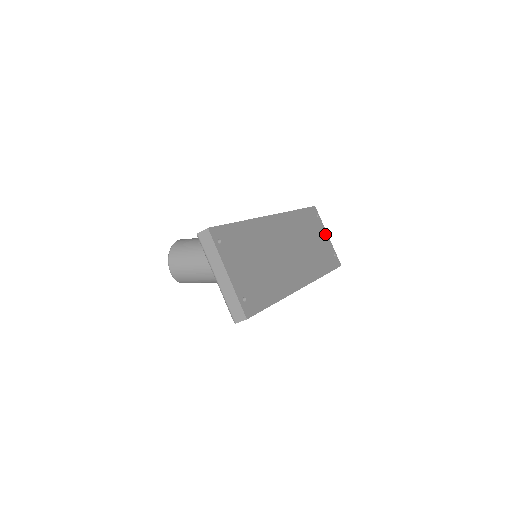
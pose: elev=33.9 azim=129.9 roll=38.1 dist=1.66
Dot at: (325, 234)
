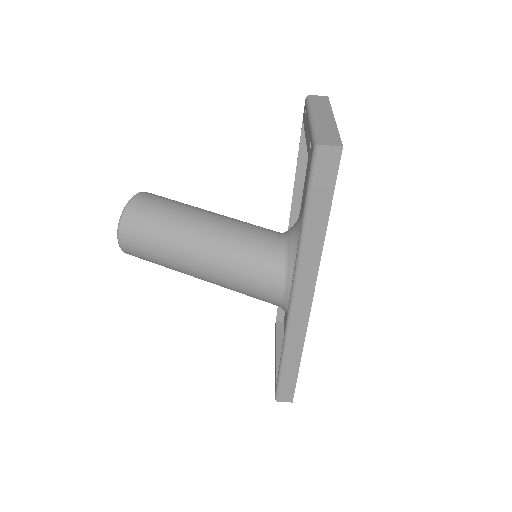
Dot at: occluded
